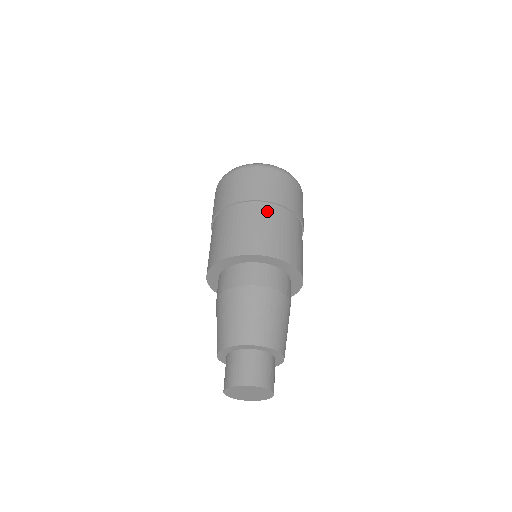
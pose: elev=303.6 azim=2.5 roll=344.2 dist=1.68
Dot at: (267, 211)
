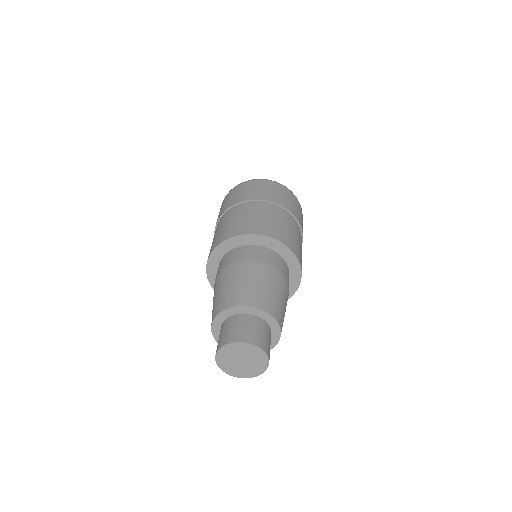
Dot at: (246, 207)
